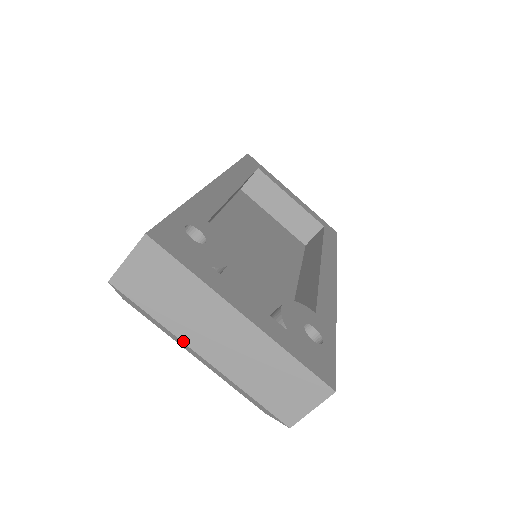
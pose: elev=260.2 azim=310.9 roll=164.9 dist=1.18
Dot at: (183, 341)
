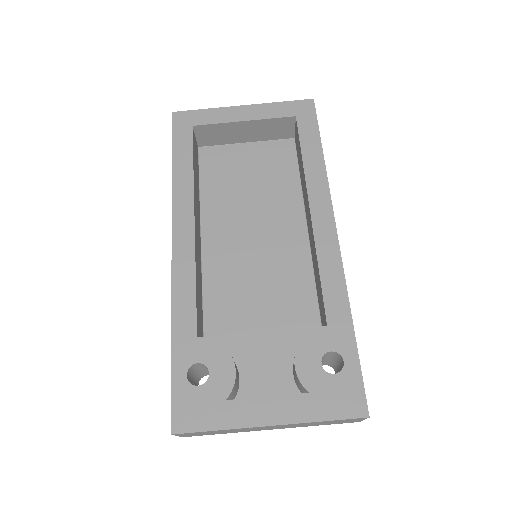
Dot at: occluded
